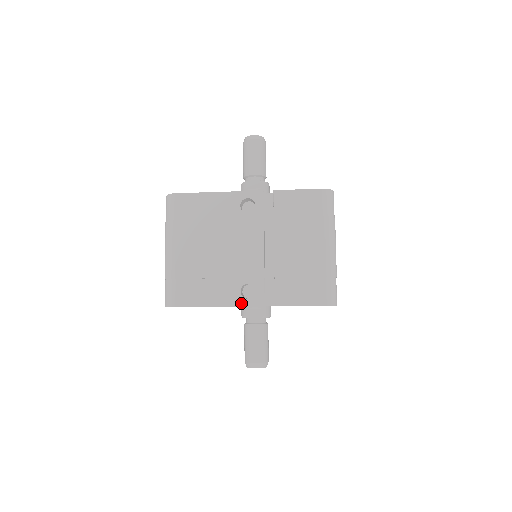
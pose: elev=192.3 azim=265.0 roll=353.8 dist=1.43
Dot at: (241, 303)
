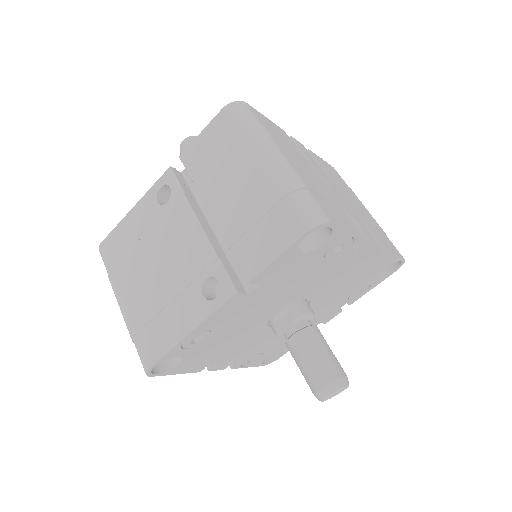
Dot at: (210, 310)
